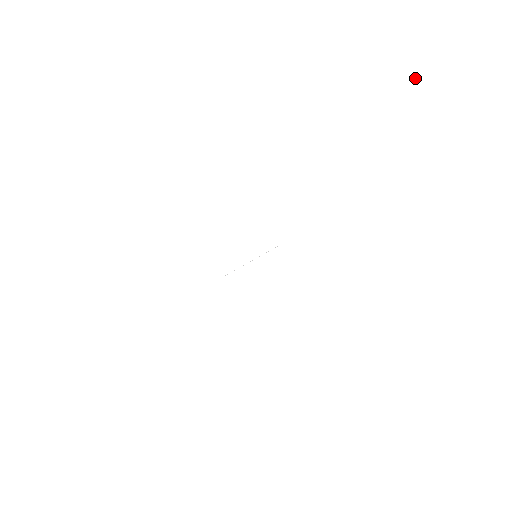
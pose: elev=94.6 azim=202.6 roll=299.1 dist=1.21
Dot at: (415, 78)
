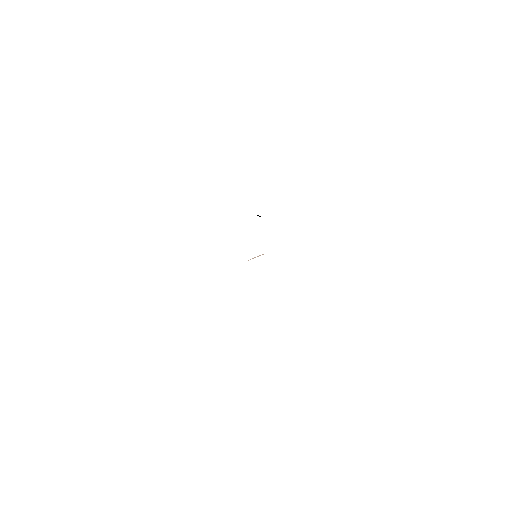
Dot at: (257, 215)
